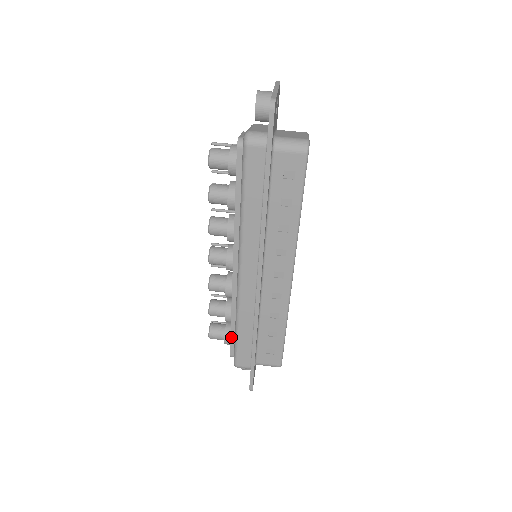
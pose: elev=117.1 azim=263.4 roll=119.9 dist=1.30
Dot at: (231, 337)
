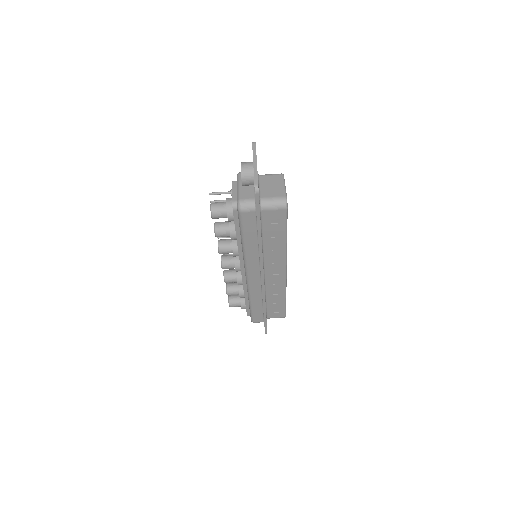
Dot at: (246, 307)
